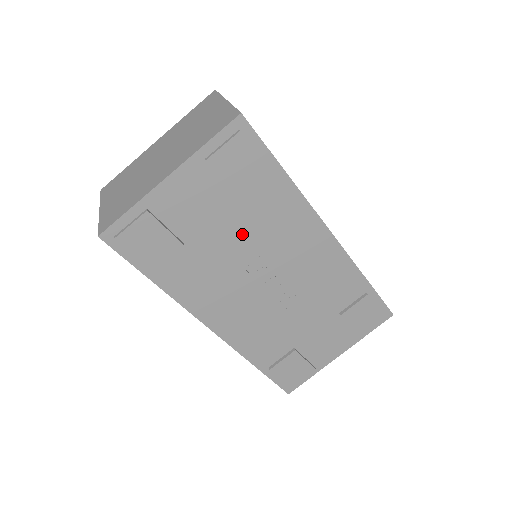
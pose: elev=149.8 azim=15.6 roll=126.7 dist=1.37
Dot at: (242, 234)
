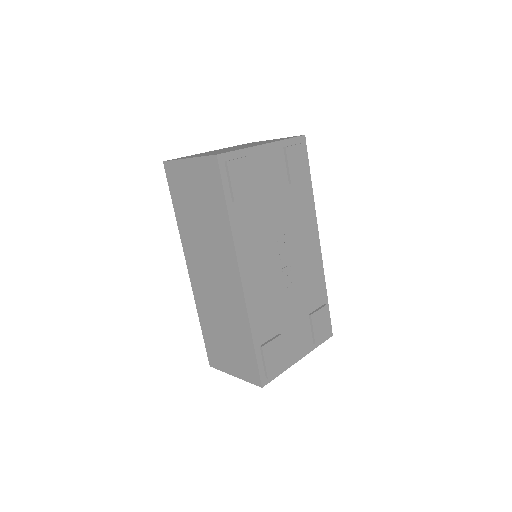
Dot at: (283, 210)
